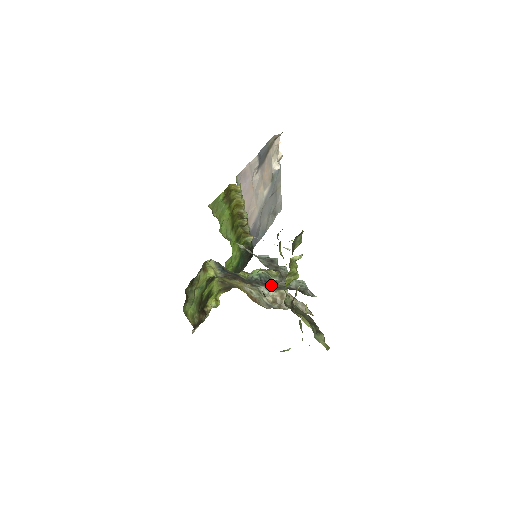
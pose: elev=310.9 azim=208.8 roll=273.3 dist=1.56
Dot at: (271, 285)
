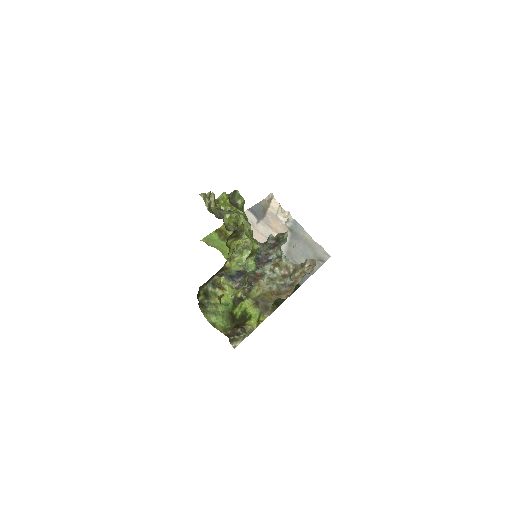
Dot at: (262, 258)
